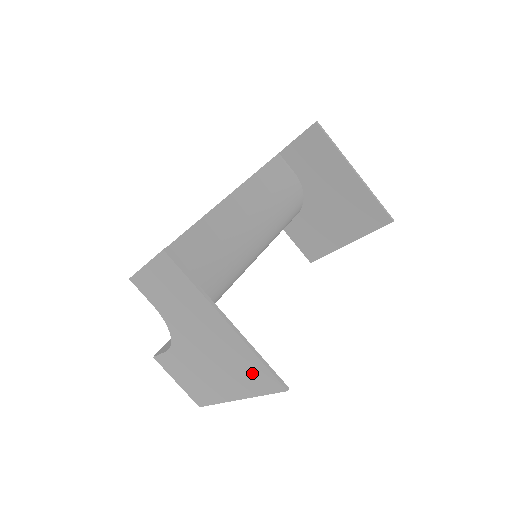
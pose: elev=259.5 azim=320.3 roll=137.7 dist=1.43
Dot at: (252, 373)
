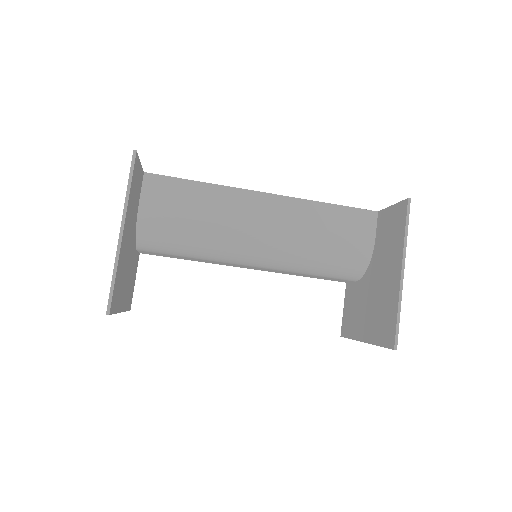
Dot at: occluded
